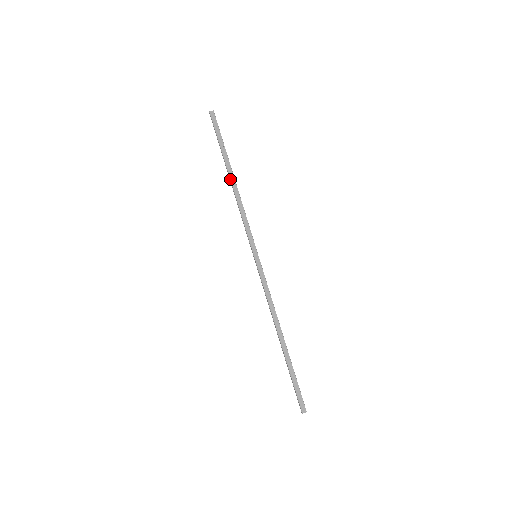
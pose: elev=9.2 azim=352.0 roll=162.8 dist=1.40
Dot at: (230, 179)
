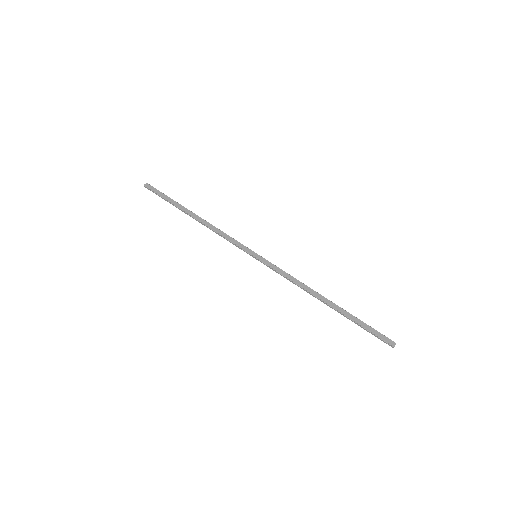
Dot at: (193, 217)
